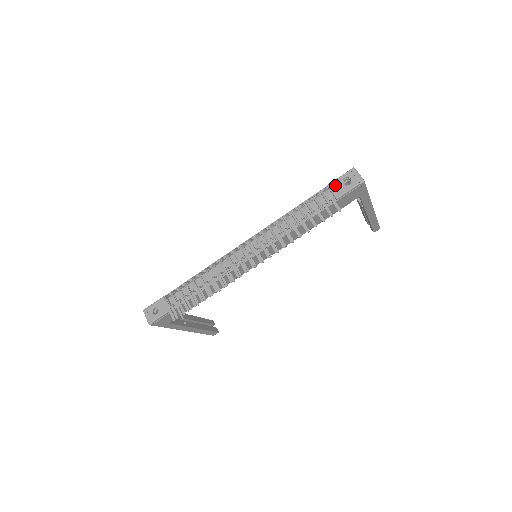
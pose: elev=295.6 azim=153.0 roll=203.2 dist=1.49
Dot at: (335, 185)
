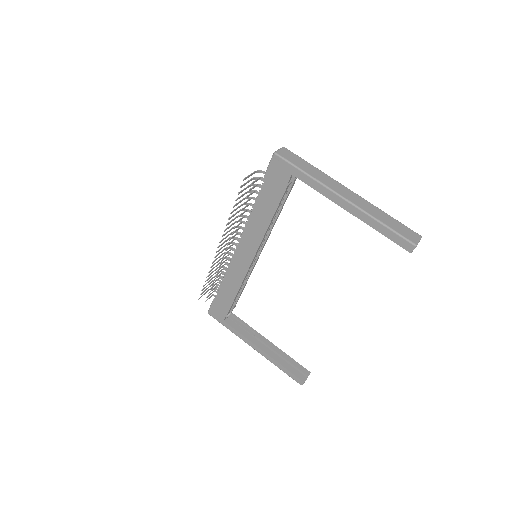
Dot at: occluded
